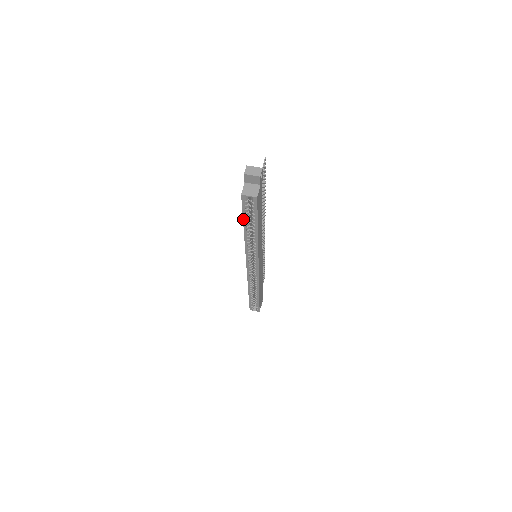
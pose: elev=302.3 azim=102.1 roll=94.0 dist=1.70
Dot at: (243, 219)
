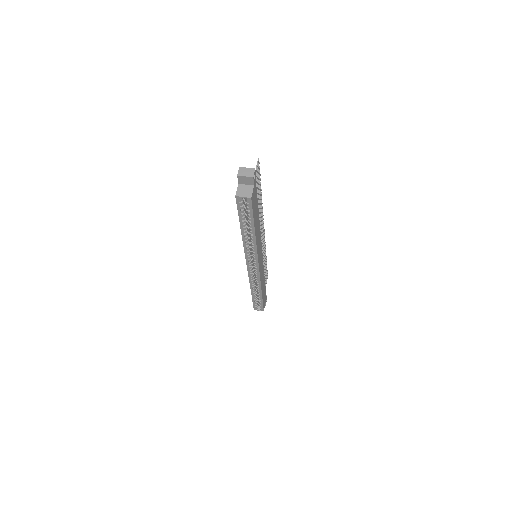
Dot at: (239, 220)
